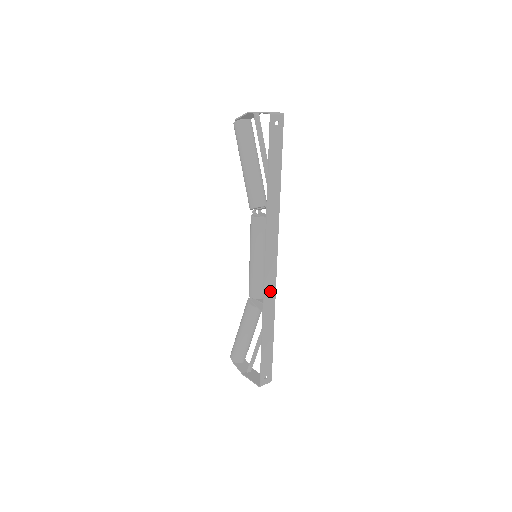
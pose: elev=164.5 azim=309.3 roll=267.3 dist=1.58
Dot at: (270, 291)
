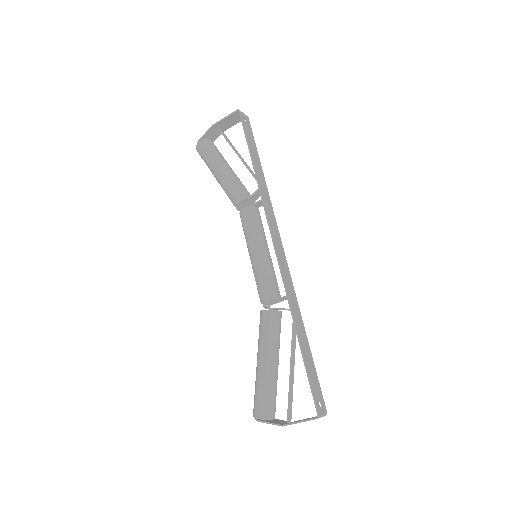
Dot at: (288, 280)
